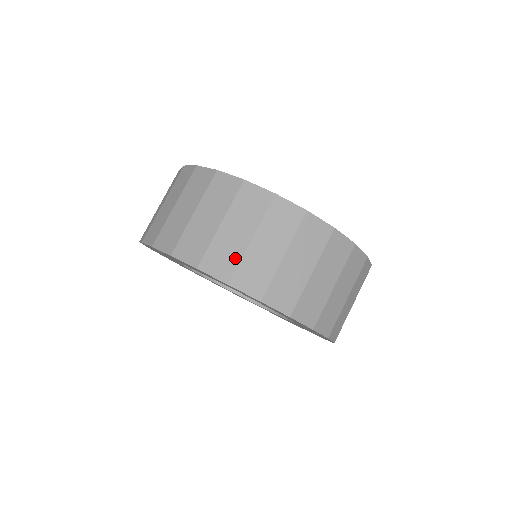
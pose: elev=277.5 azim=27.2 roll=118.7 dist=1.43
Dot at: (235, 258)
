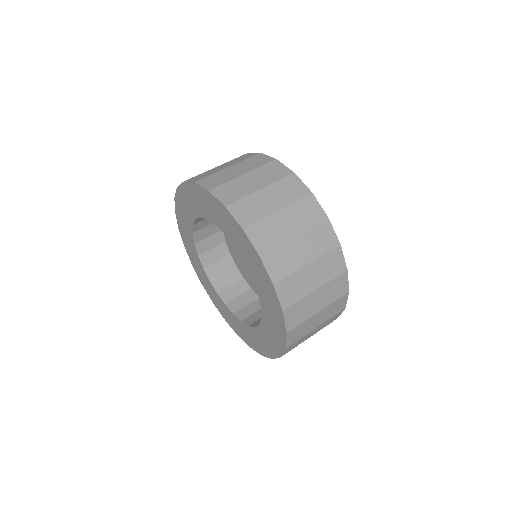
Dot at: (259, 215)
